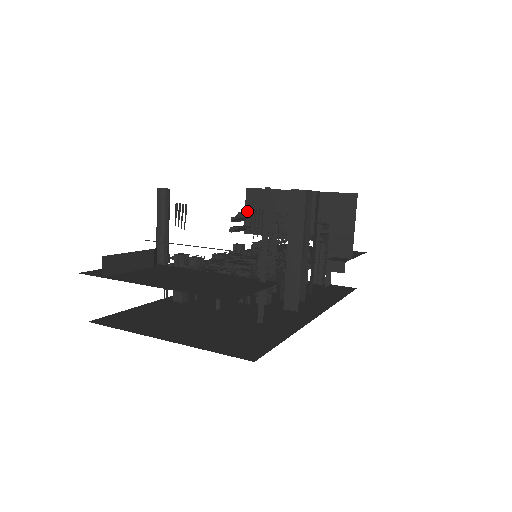
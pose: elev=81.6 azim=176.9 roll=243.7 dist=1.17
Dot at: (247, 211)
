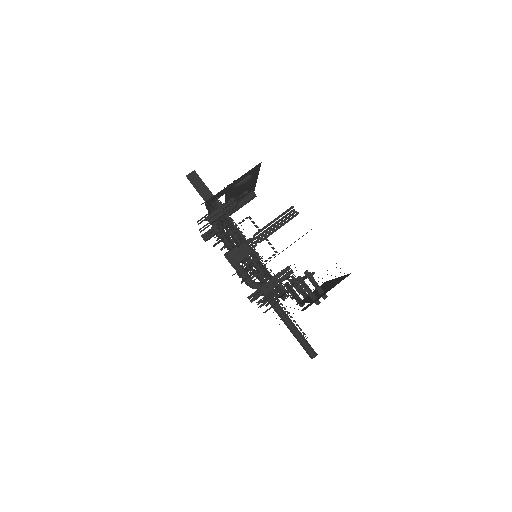
Dot at: occluded
